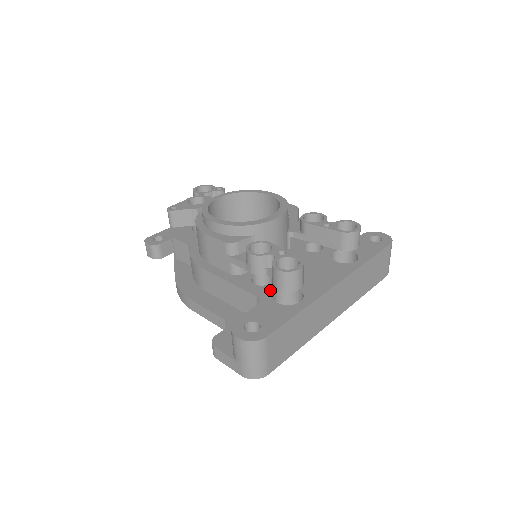
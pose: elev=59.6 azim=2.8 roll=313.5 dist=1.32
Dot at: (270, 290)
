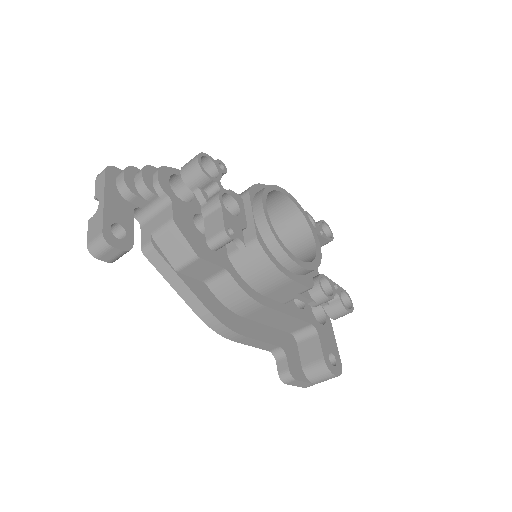
Dot at: (310, 311)
